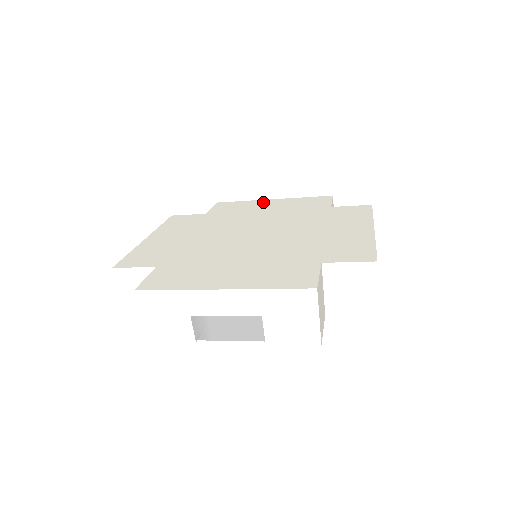
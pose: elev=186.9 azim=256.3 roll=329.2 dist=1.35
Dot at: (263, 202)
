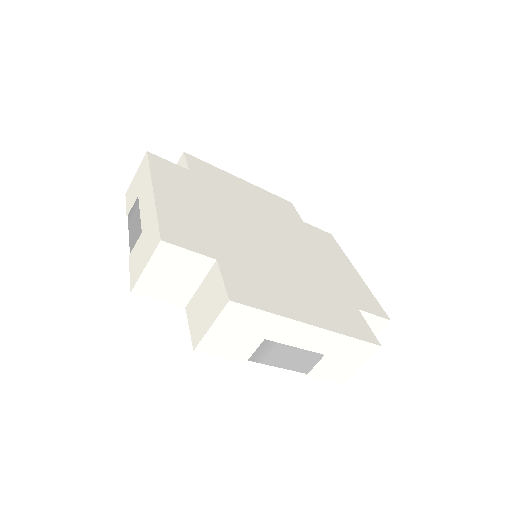
Dot at: (236, 180)
